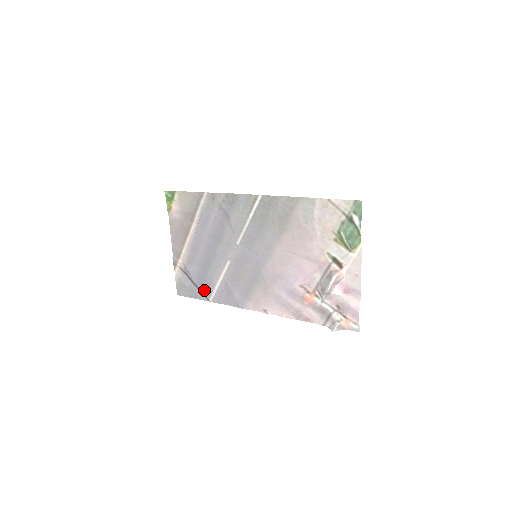
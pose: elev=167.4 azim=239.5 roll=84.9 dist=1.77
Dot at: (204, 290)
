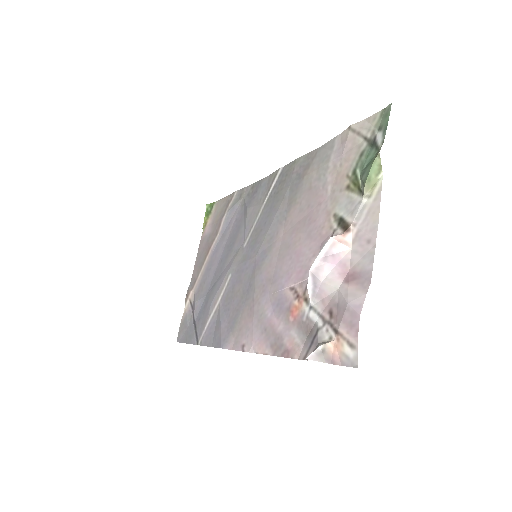
Dot at: (199, 328)
